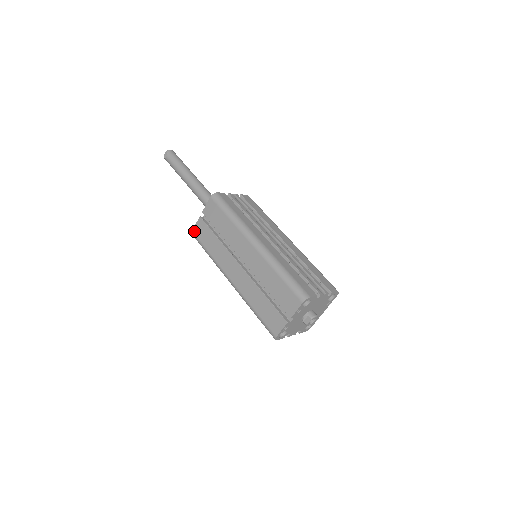
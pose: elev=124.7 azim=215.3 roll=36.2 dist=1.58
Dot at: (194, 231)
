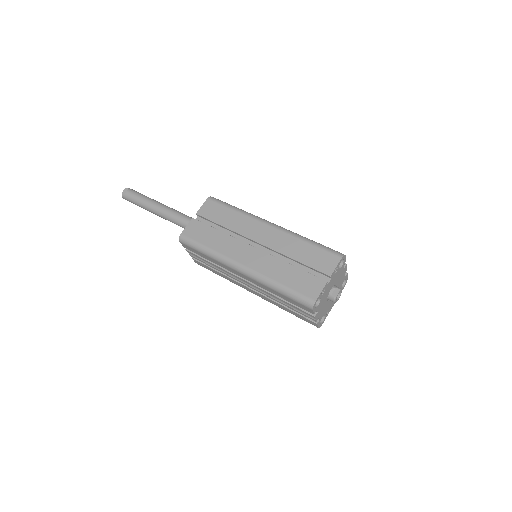
Dot at: (184, 233)
